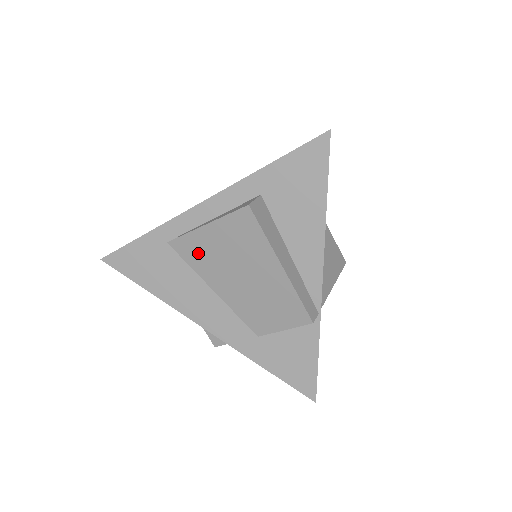
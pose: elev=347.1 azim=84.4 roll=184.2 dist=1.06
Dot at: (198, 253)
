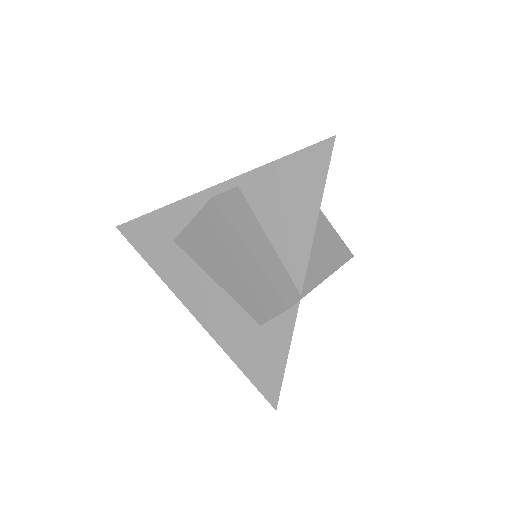
Dot at: occluded
